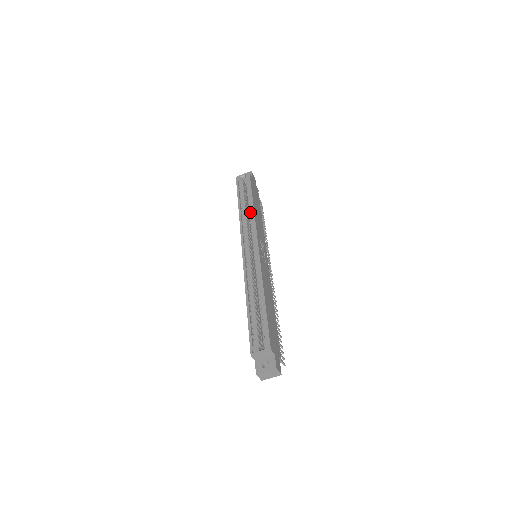
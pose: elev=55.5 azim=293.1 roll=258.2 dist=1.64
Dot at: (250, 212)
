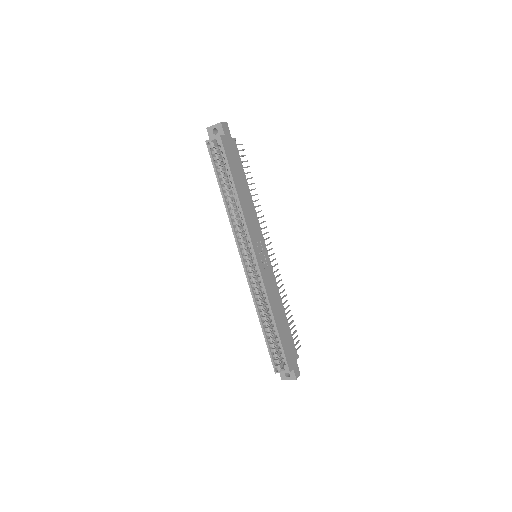
Dot at: (237, 208)
